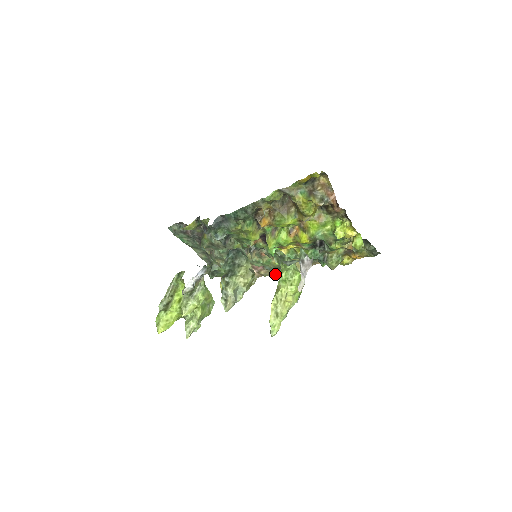
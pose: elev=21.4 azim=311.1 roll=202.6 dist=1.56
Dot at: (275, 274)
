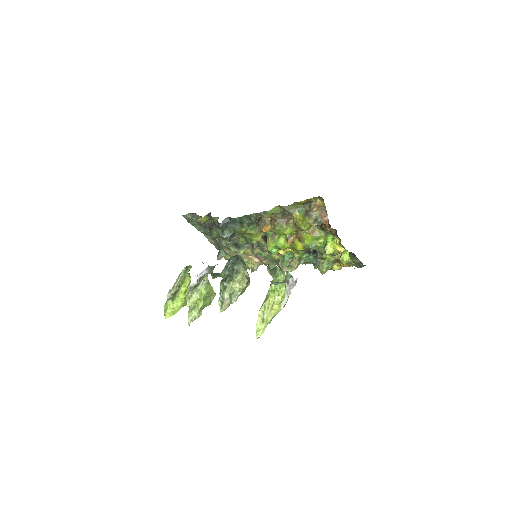
Dot at: occluded
